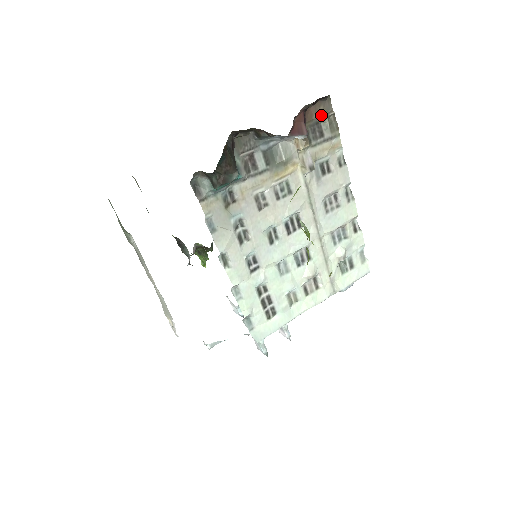
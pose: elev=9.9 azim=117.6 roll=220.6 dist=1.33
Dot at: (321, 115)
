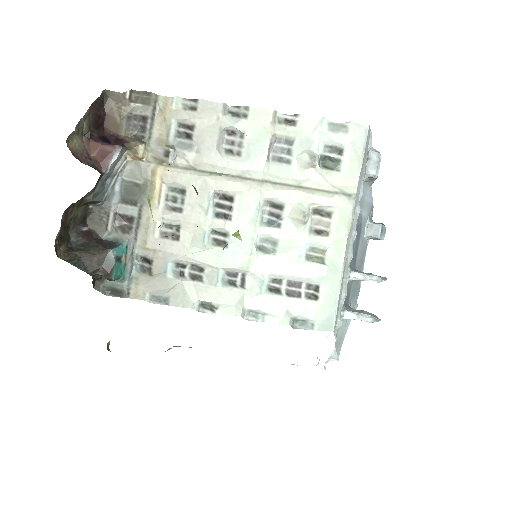
Dot at: (121, 111)
